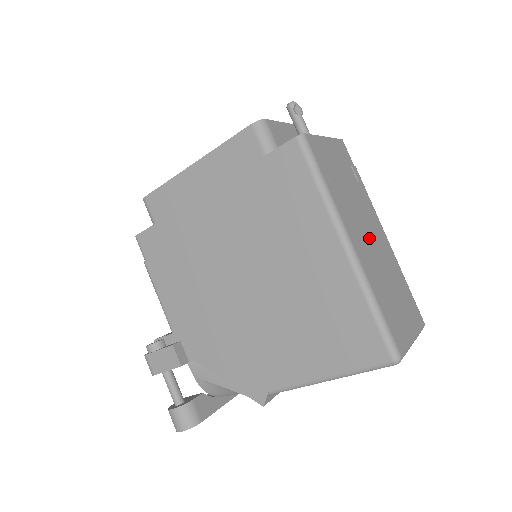
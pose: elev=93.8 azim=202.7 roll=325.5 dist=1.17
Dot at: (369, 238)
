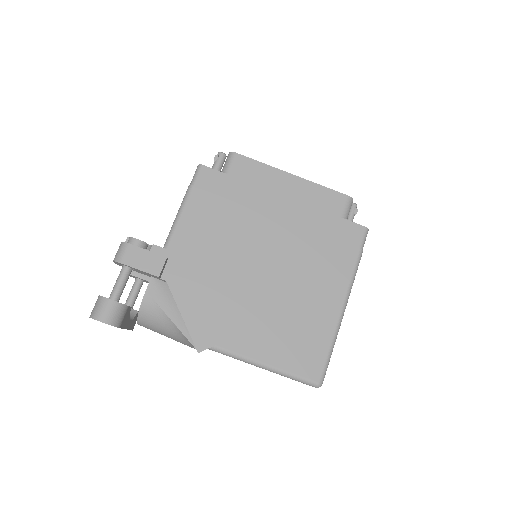
Dot at: occluded
